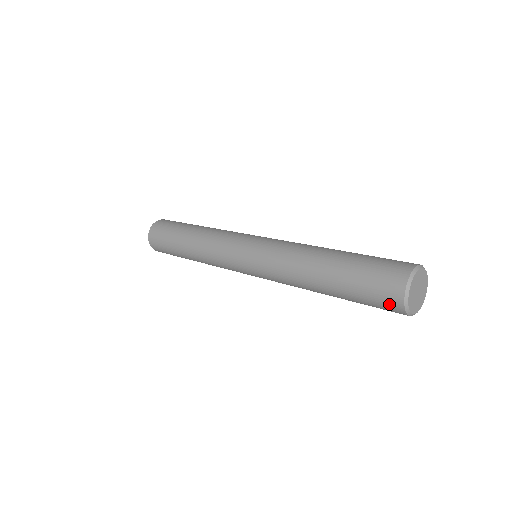
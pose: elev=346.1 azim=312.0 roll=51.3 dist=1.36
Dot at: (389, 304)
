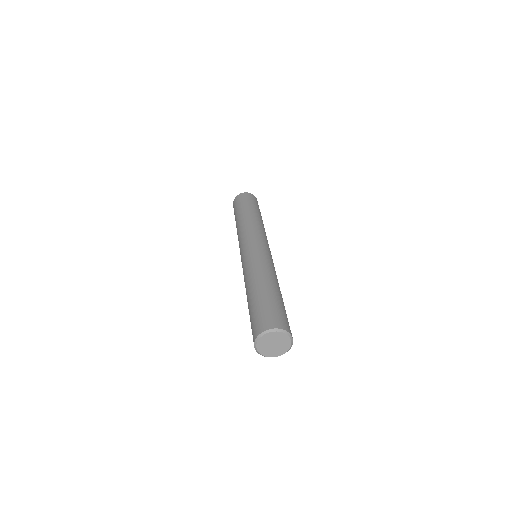
Dot at: (254, 331)
